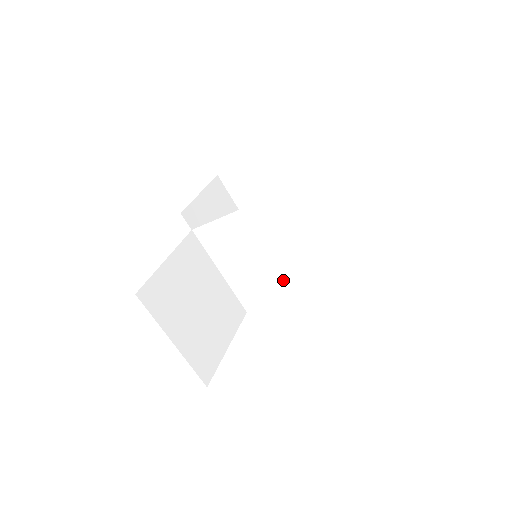
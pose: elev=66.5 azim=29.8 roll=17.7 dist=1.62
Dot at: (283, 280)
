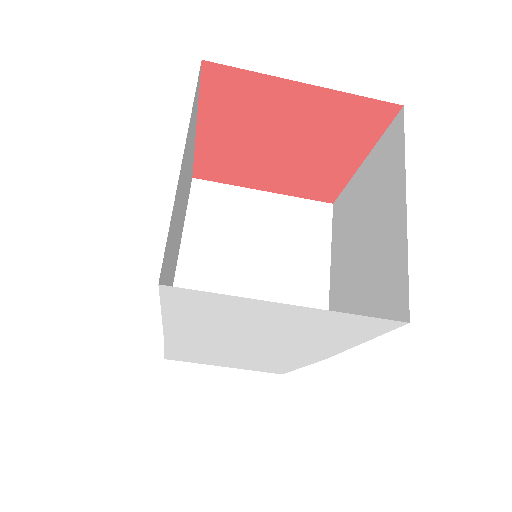
Dot at: occluded
